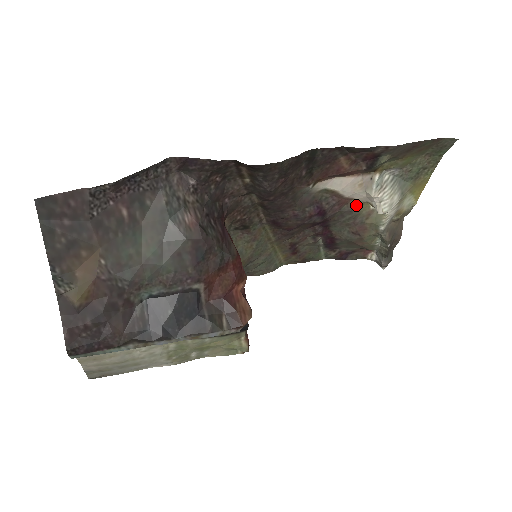
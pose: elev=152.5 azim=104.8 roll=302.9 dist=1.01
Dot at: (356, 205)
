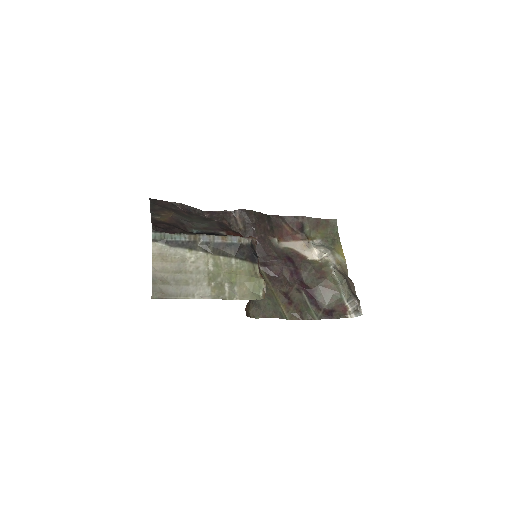
Dot at: (310, 261)
